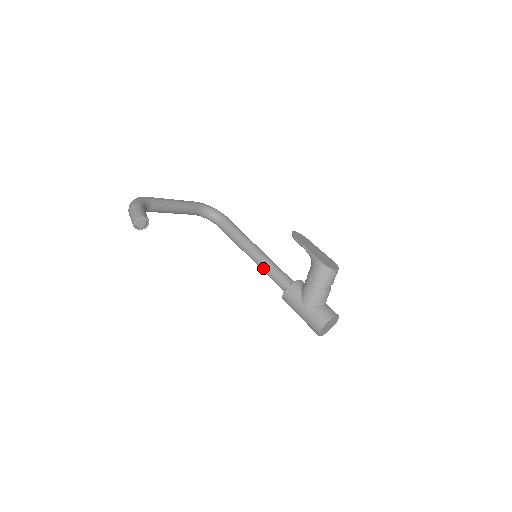
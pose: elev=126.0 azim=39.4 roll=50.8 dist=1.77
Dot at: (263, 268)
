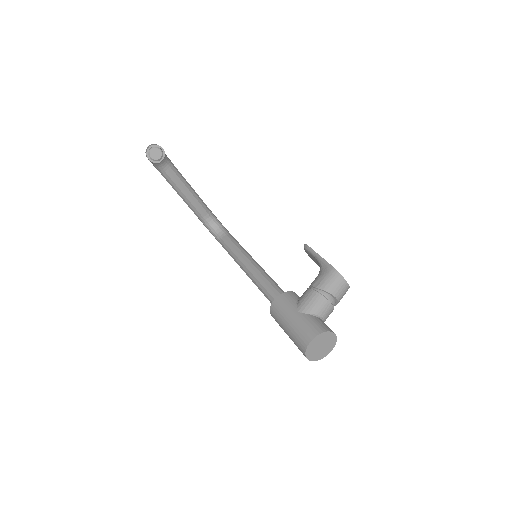
Dot at: (257, 278)
